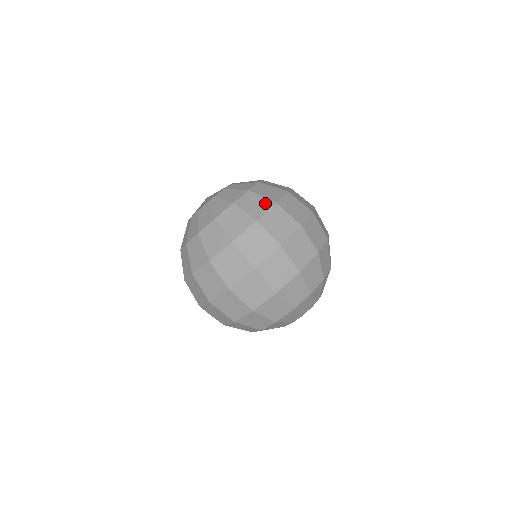
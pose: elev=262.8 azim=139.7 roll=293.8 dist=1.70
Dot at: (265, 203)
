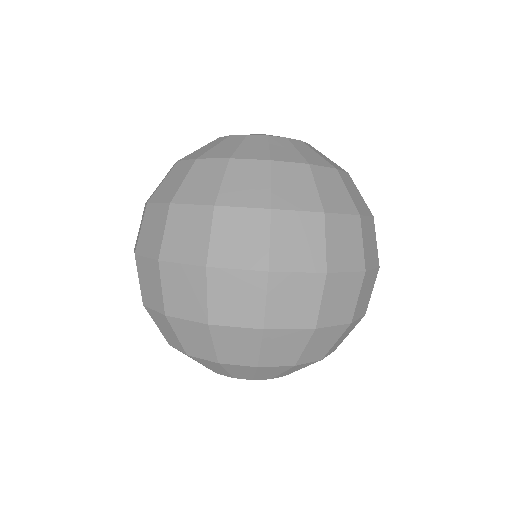
Dot at: occluded
